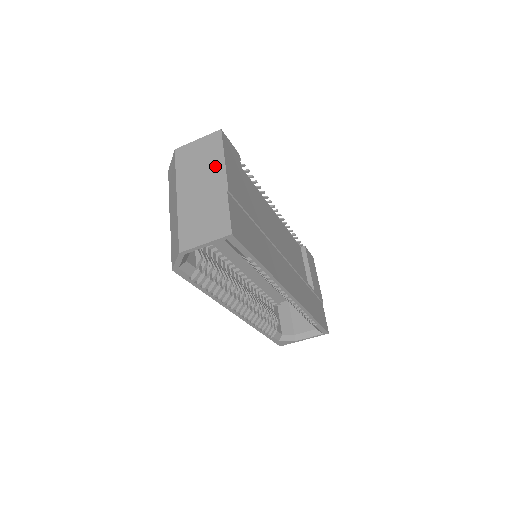
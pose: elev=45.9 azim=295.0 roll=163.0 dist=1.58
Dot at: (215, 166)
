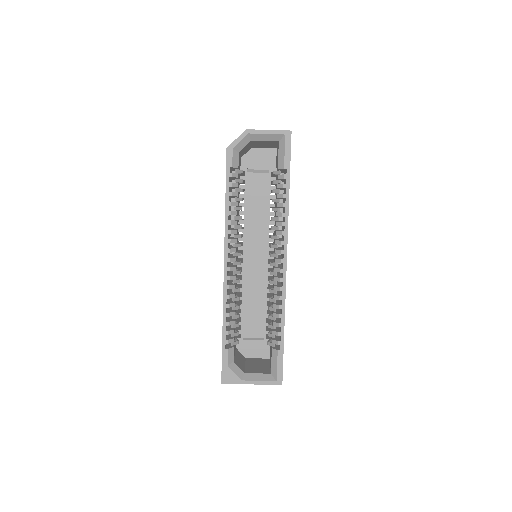
Dot at: occluded
